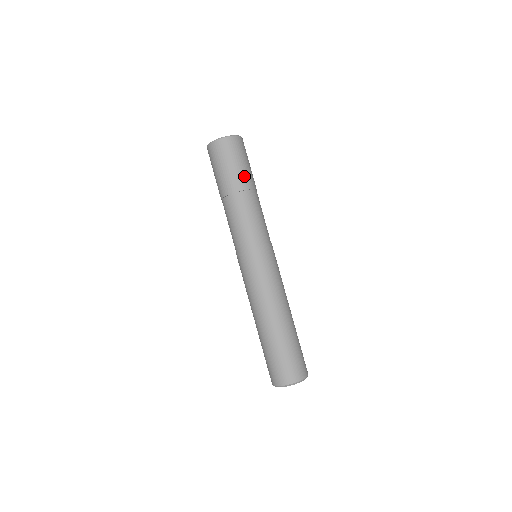
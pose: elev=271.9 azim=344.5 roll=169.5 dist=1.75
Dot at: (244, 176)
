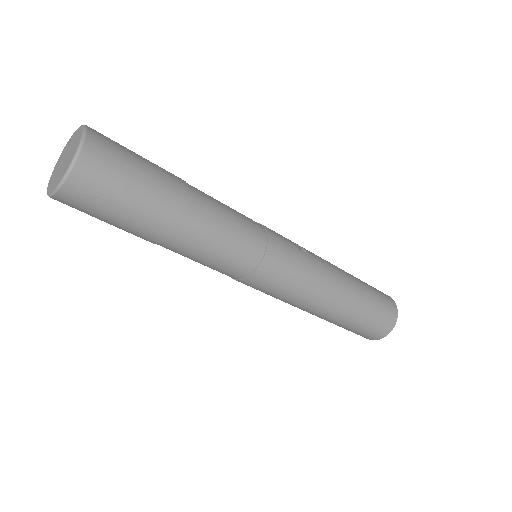
Dot at: (134, 233)
